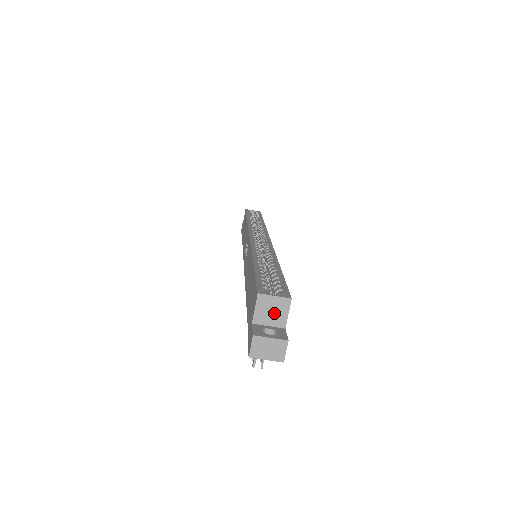
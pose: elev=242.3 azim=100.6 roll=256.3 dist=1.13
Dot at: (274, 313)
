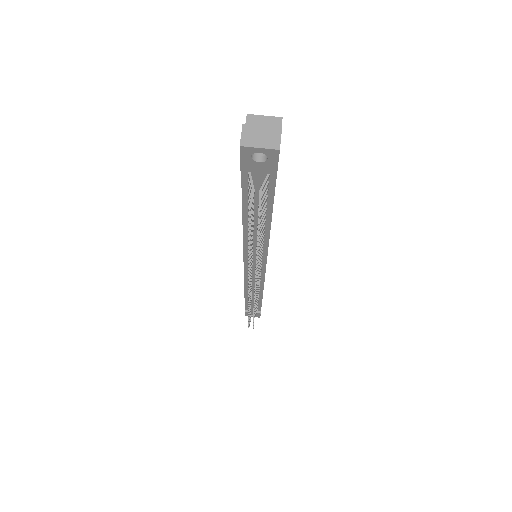
Dot at: occluded
